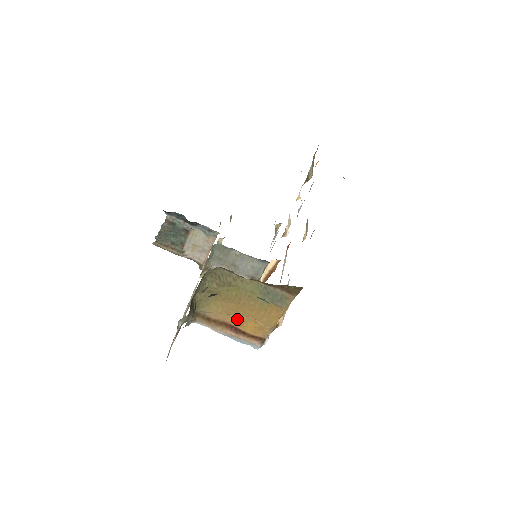
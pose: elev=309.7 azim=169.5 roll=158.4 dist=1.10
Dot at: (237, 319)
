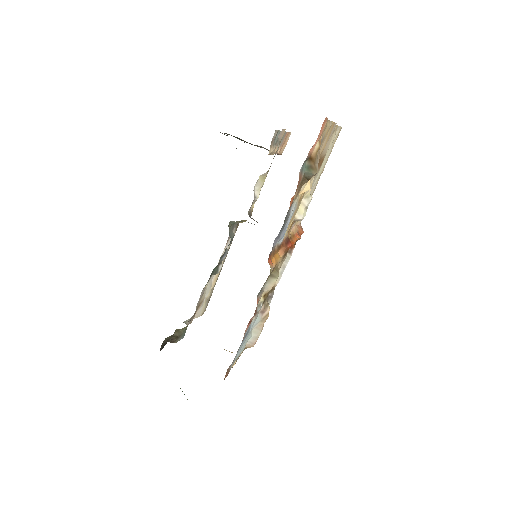
Dot at: occluded
